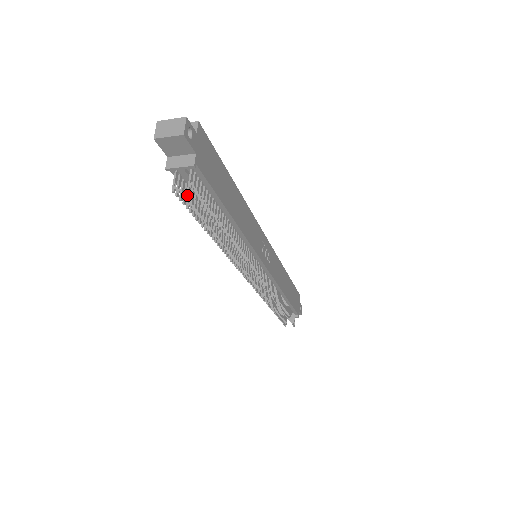
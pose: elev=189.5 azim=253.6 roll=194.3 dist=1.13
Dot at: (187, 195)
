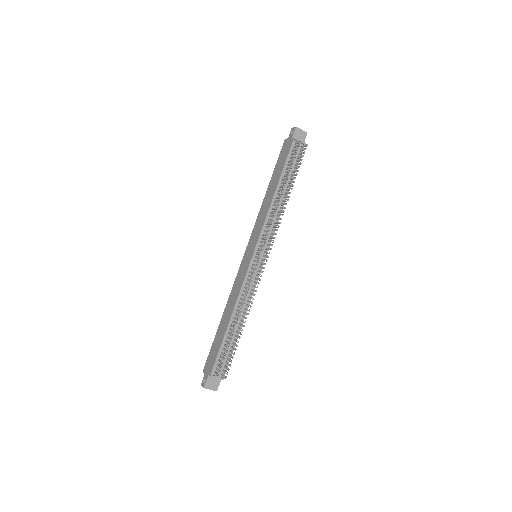
Dot at: (292, 156)
